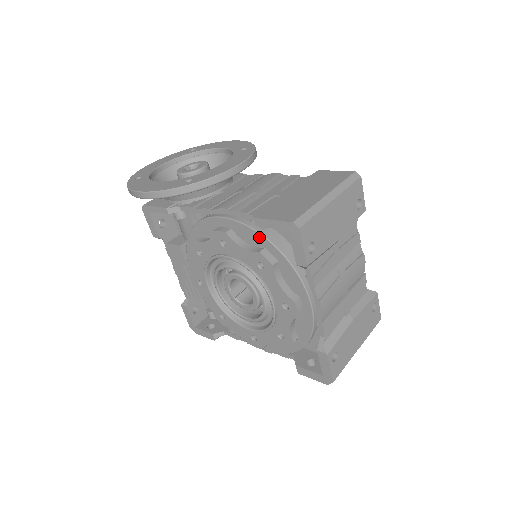
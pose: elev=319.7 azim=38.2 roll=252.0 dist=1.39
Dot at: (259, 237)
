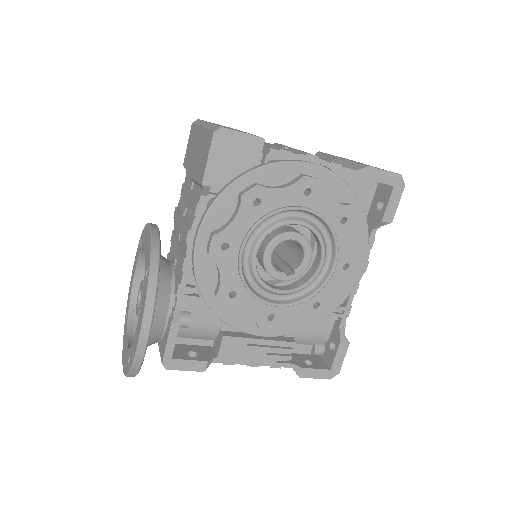
Dot at: (226, 195)
